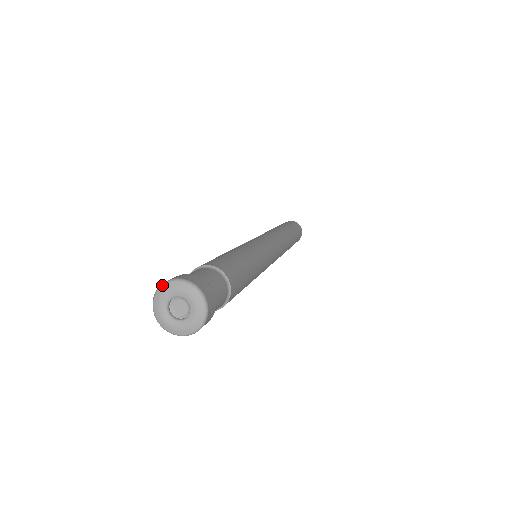
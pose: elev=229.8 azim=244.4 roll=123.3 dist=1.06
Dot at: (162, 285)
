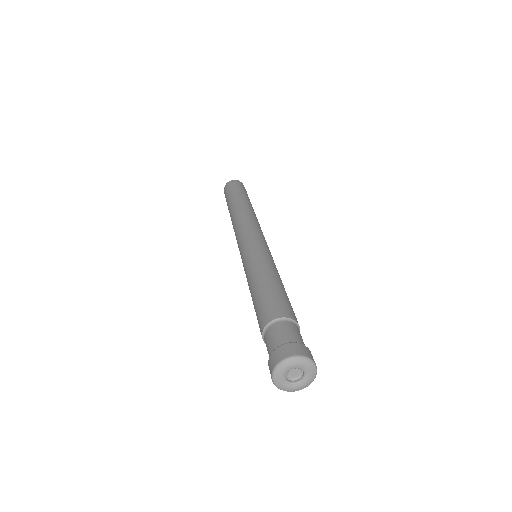
Dot at: (282, 363)
